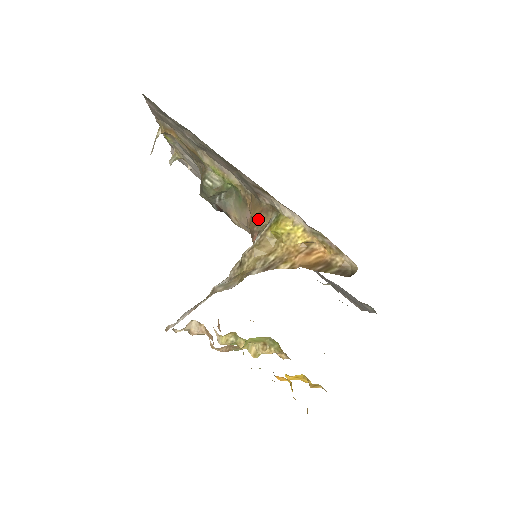
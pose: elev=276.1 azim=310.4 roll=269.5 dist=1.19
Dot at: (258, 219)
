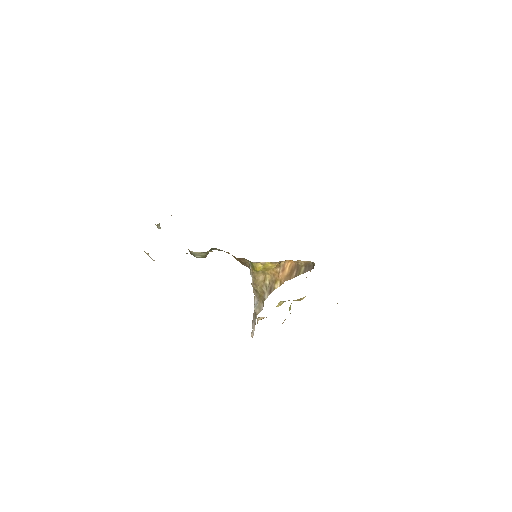
Dot at: (242, 262)
